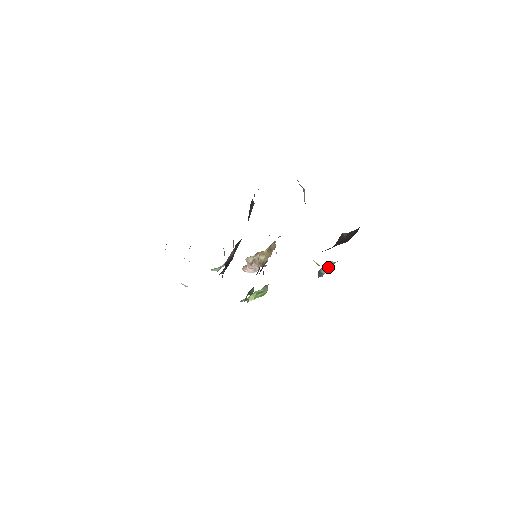
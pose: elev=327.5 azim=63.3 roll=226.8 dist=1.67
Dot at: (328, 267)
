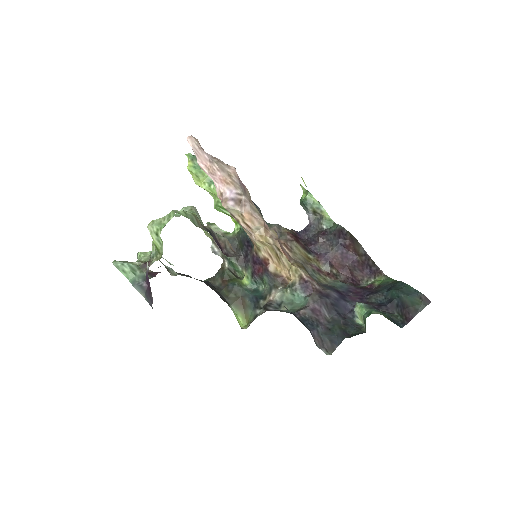
Dot at: (319, 215)
